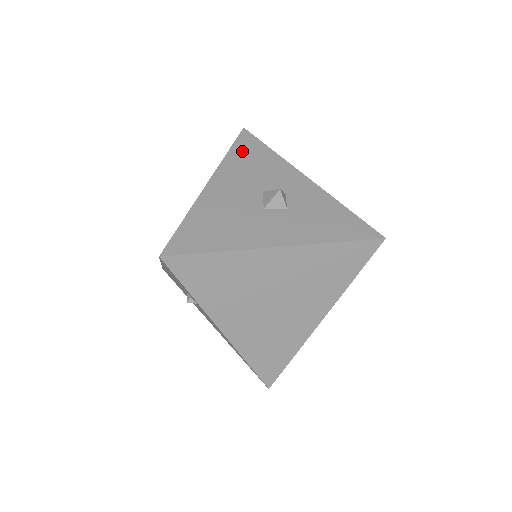
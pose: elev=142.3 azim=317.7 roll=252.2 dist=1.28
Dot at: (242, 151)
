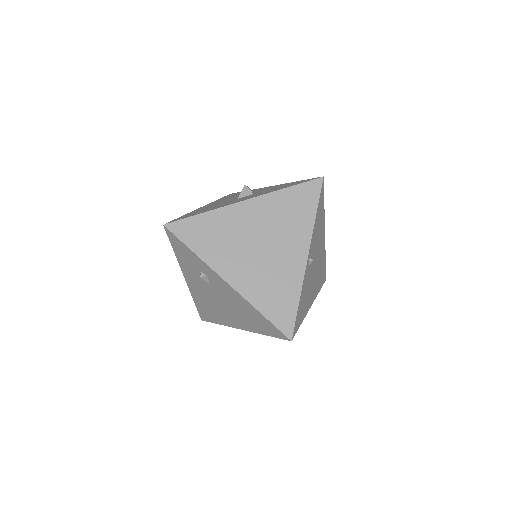
Dot at: occluded
